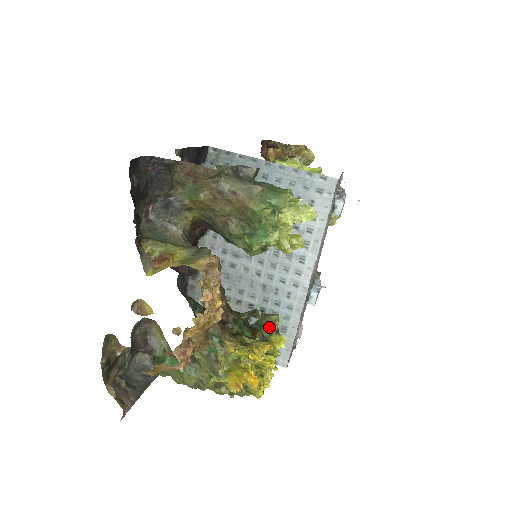
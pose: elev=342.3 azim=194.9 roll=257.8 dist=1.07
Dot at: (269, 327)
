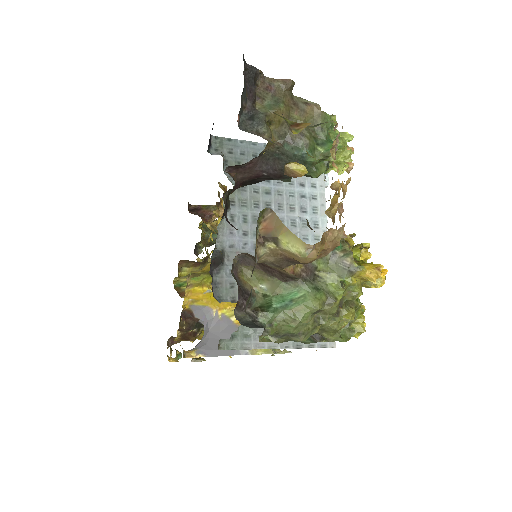
Dot at: occluded
